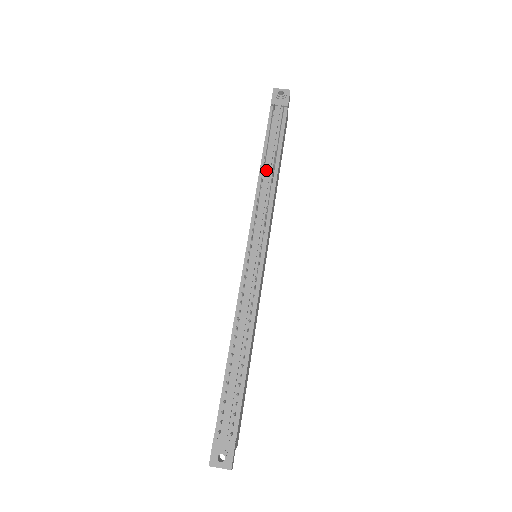
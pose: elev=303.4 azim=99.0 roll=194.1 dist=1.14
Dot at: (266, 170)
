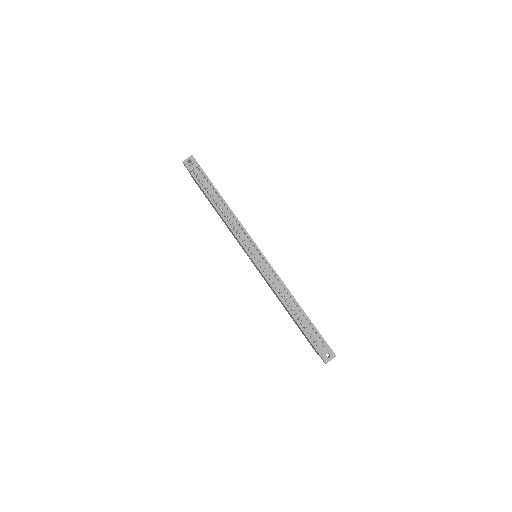
Dot at: (221, 209)
